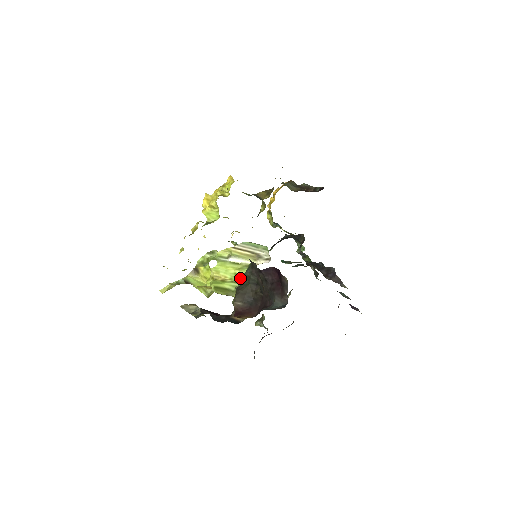
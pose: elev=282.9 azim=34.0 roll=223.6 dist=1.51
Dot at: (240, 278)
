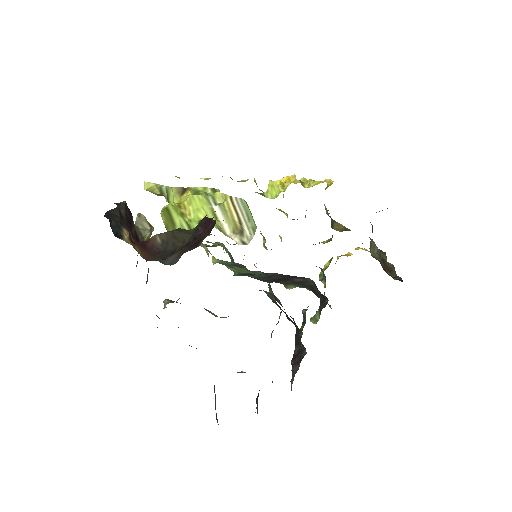
Dot at: occluded
